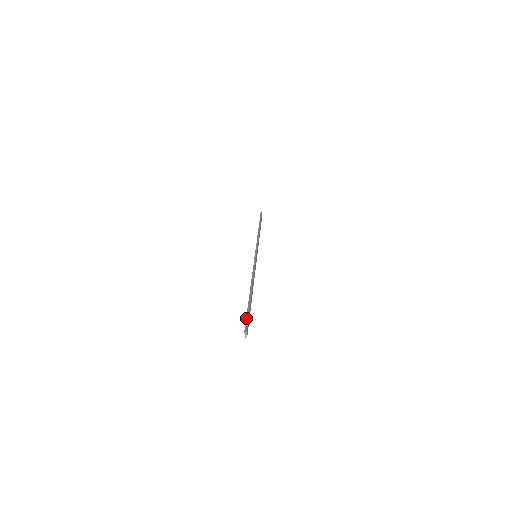
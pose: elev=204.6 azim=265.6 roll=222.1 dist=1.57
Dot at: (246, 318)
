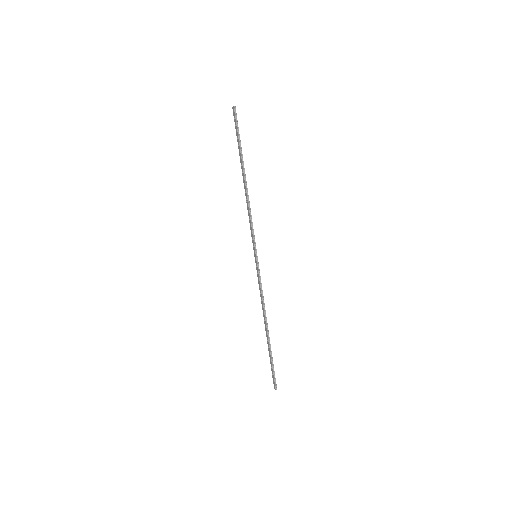
Dot at: (273, 374)
